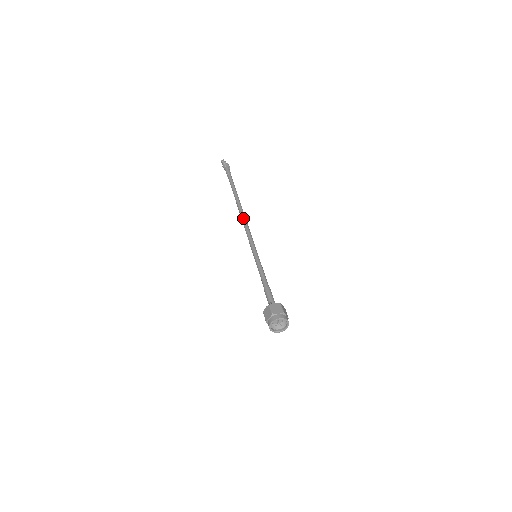
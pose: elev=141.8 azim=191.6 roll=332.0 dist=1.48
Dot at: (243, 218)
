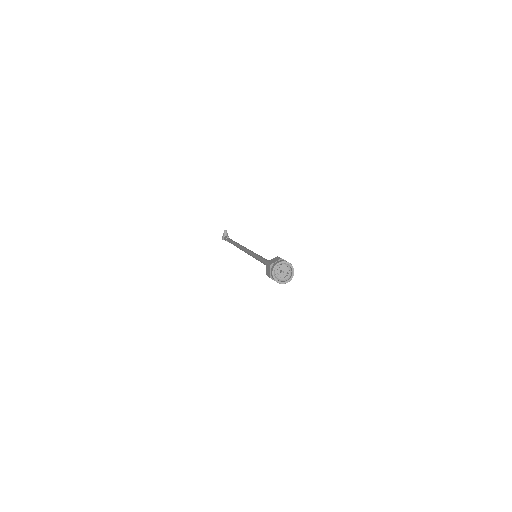
Dot at: (243, 246)
